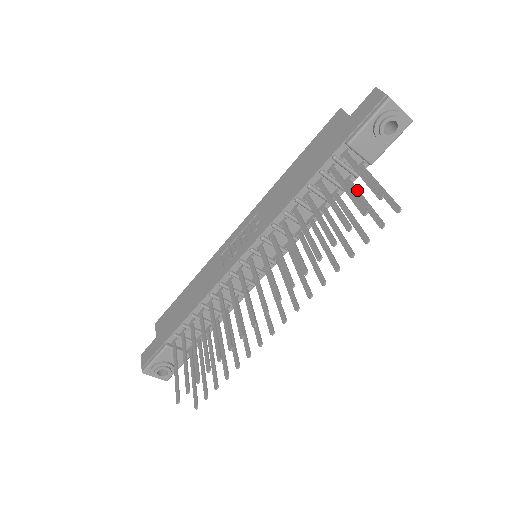
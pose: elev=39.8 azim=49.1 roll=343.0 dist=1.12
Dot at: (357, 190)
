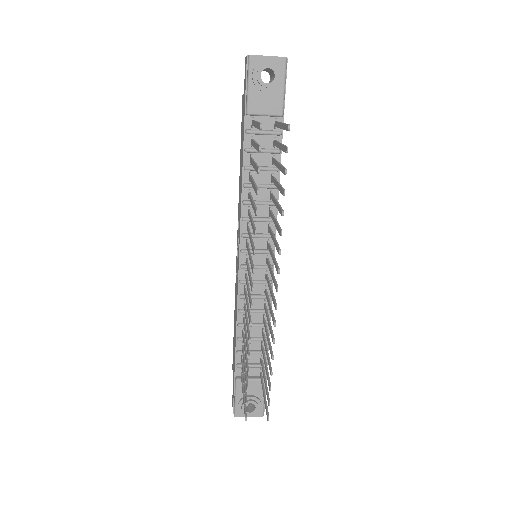
Dot at: (276, 142)
